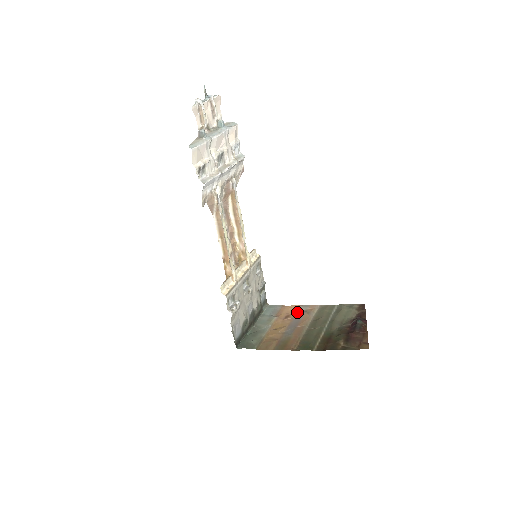
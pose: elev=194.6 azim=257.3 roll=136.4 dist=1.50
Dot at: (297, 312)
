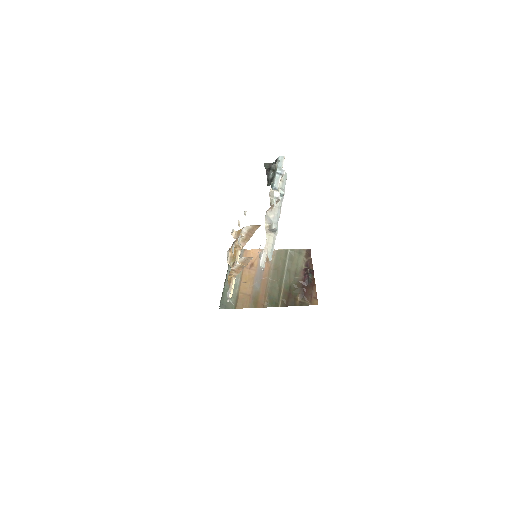
Dot at: (259, 260)
